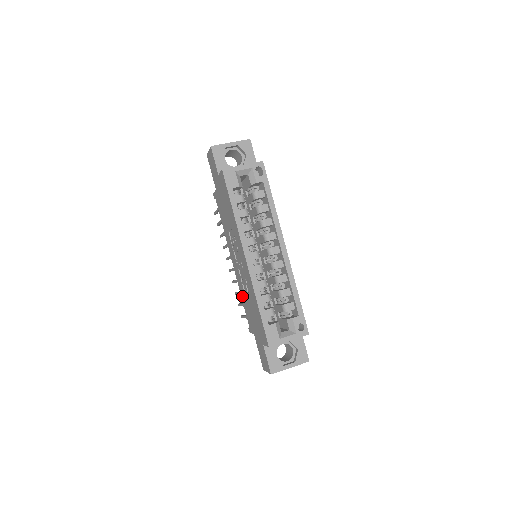
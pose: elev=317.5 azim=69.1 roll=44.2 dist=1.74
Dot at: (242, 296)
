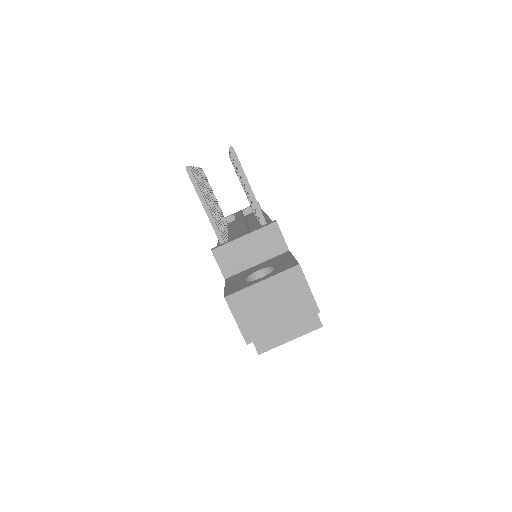
Dot at: occluded
